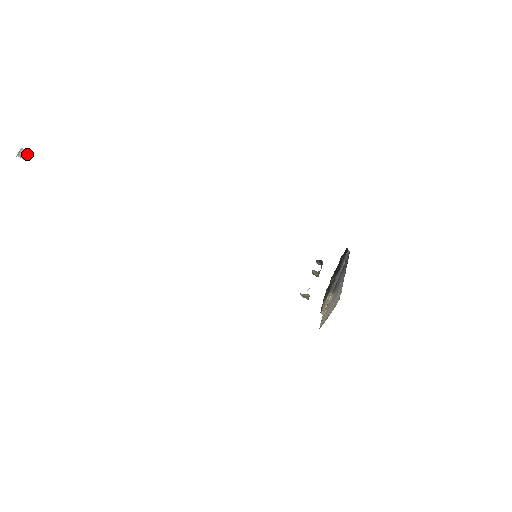
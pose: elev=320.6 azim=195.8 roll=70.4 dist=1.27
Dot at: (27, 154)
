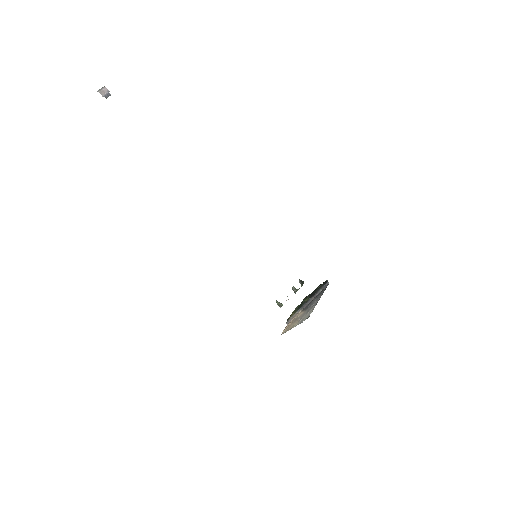
Dot at: (107, 94)
